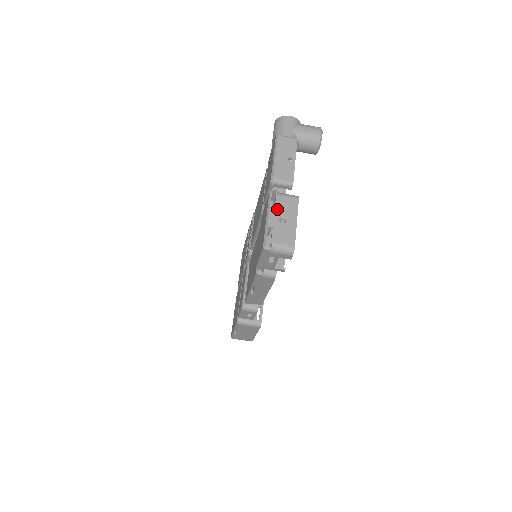
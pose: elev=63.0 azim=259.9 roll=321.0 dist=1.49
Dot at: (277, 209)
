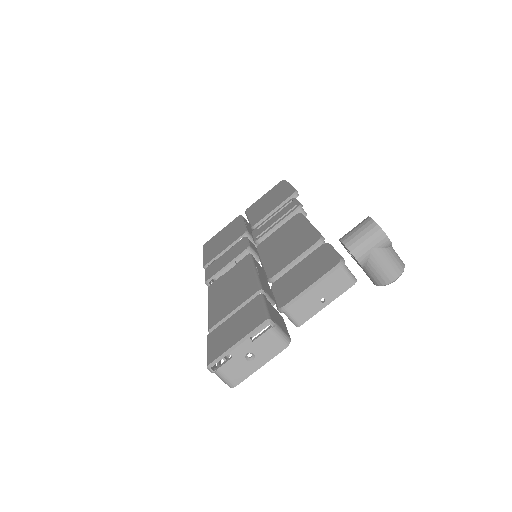
Dot at: (255, 343)
